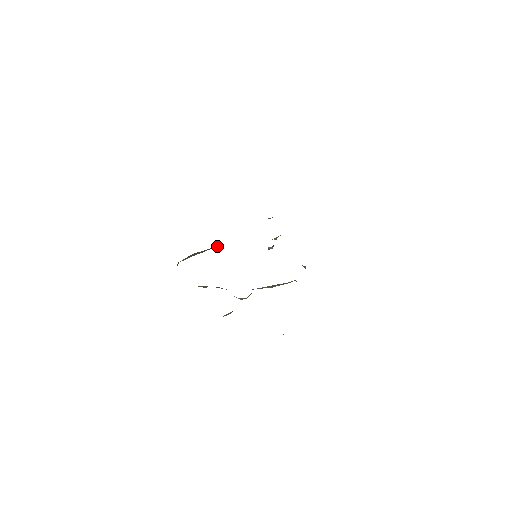
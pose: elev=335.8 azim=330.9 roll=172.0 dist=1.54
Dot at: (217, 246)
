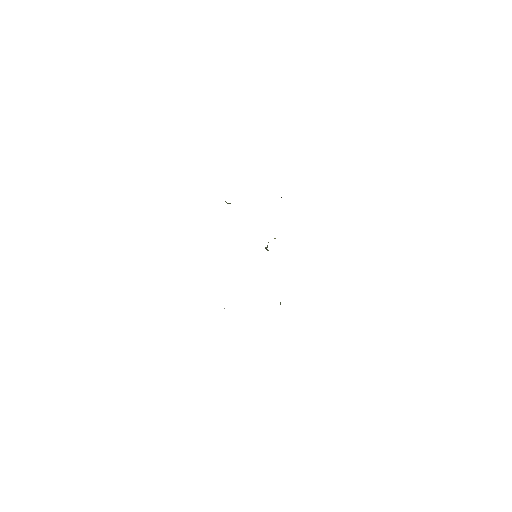
Dot at: occluded
